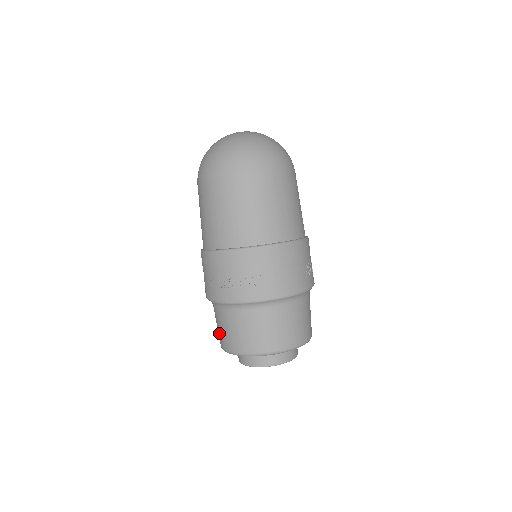
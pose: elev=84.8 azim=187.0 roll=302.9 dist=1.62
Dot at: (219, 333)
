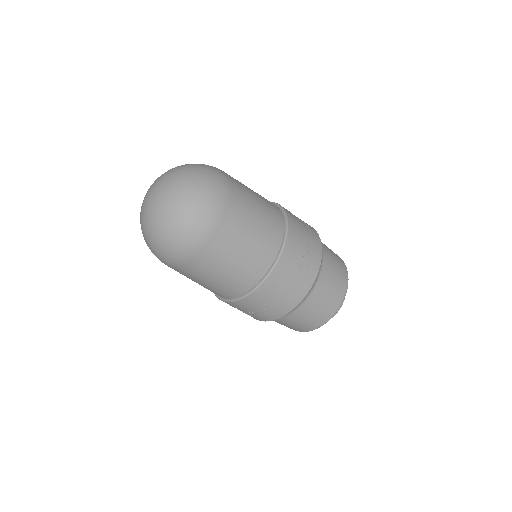
Dot at: occluded
